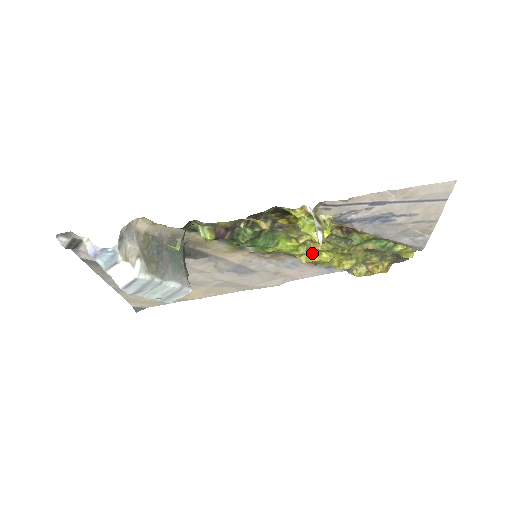
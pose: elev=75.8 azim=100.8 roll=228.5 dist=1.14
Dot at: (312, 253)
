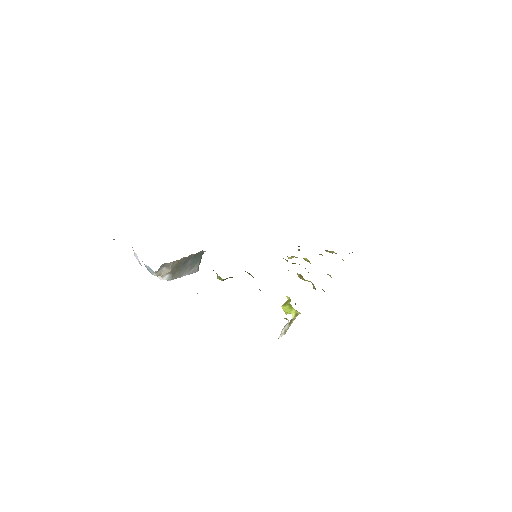
Dot at: occluded
